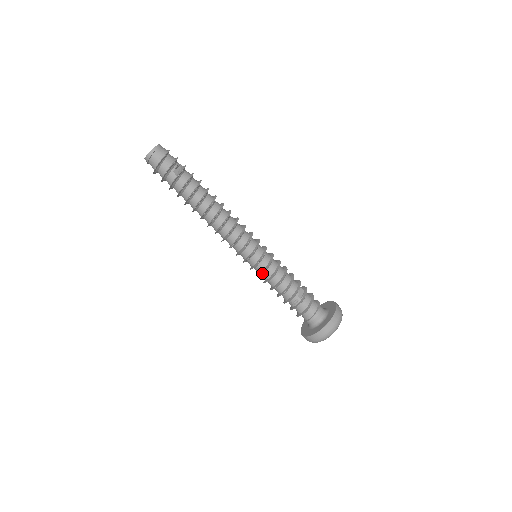
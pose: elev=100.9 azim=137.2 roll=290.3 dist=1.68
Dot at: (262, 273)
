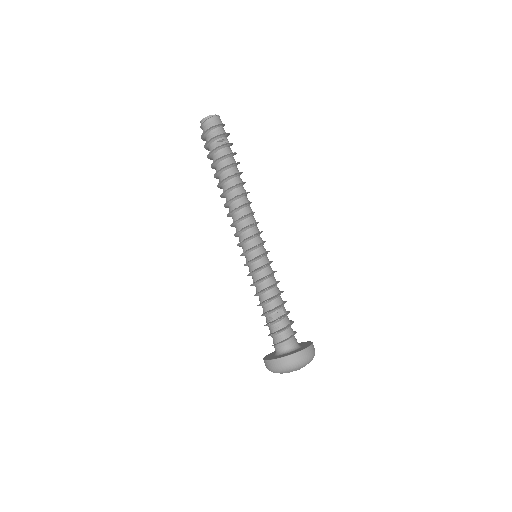
Dot at: (251, 274)
